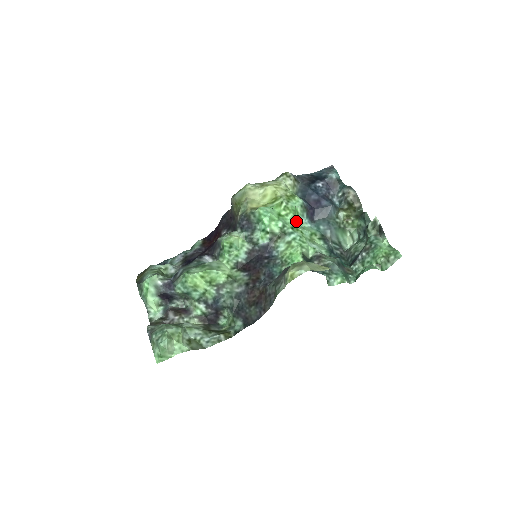
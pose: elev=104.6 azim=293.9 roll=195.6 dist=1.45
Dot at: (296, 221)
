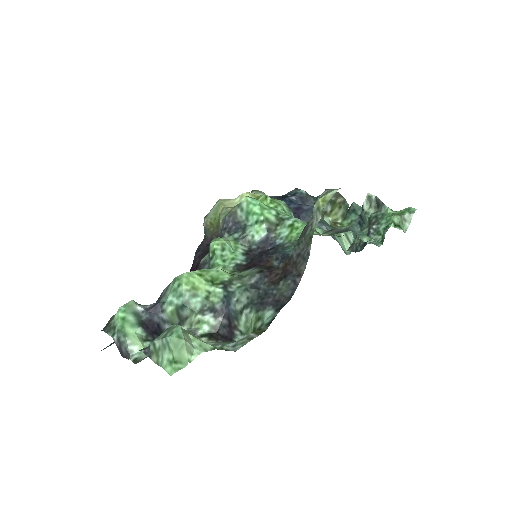
Dot at: occluded
